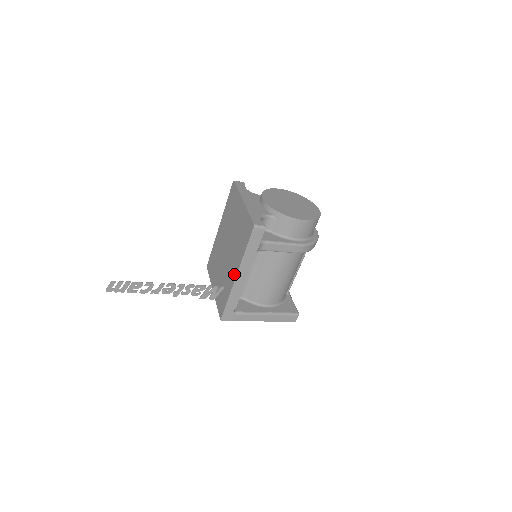
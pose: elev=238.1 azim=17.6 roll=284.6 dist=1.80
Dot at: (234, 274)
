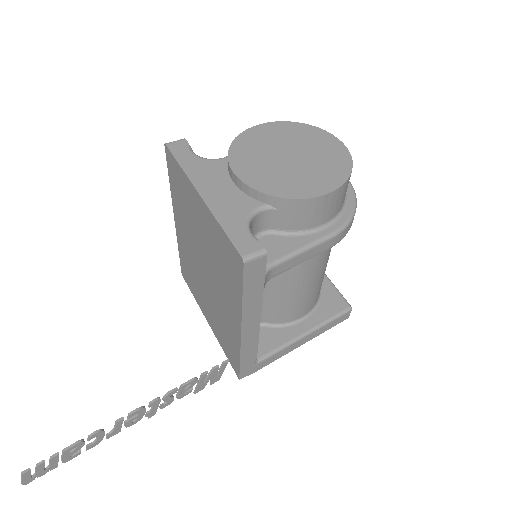
Dot at: (235, 326)
